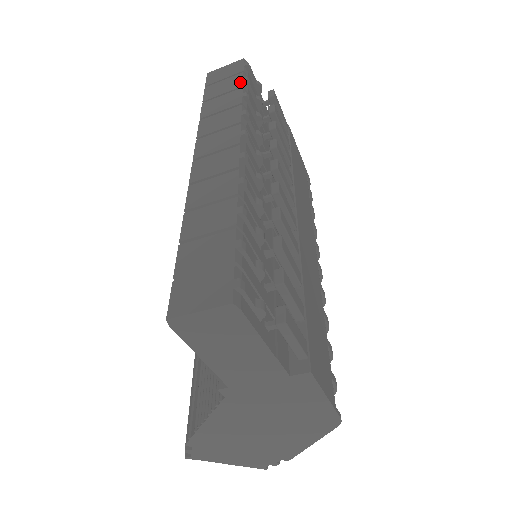
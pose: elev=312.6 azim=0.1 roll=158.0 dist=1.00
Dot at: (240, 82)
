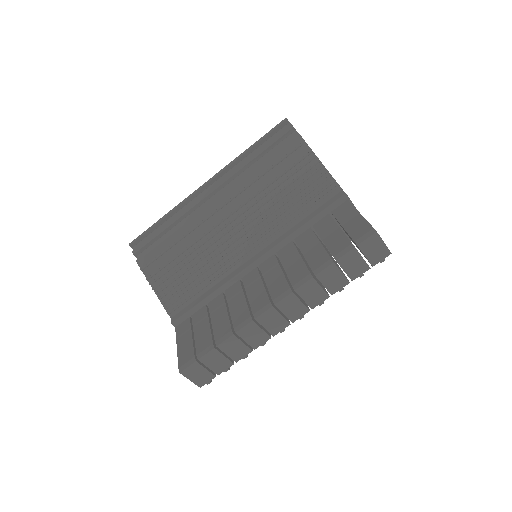
Dot at: (357, 276)
